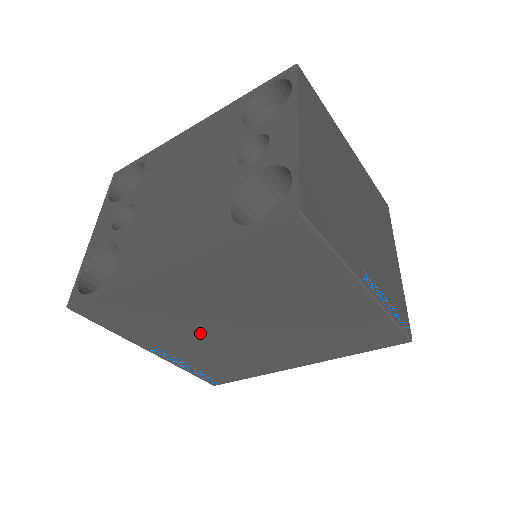
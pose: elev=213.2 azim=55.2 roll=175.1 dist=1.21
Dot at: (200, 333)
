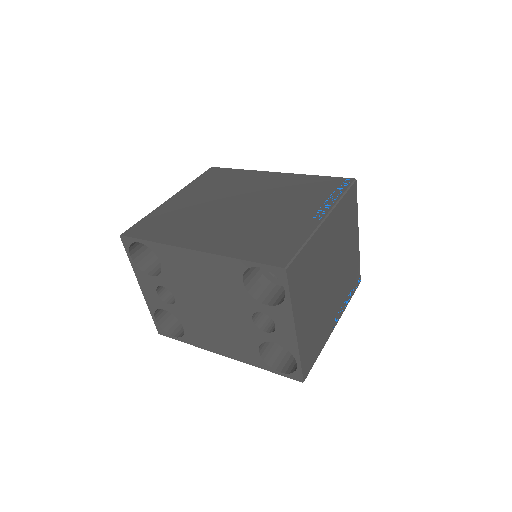
Dot at: occluded
